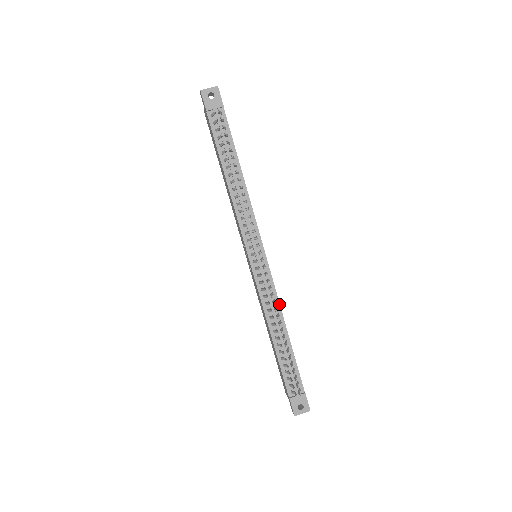
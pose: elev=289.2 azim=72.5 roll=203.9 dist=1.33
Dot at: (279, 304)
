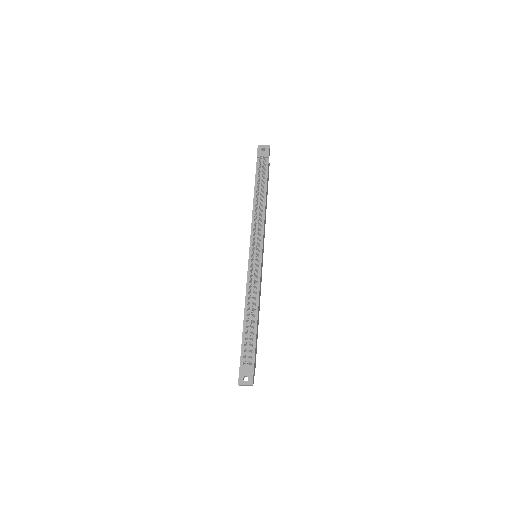
Dot at: (259, 291)
